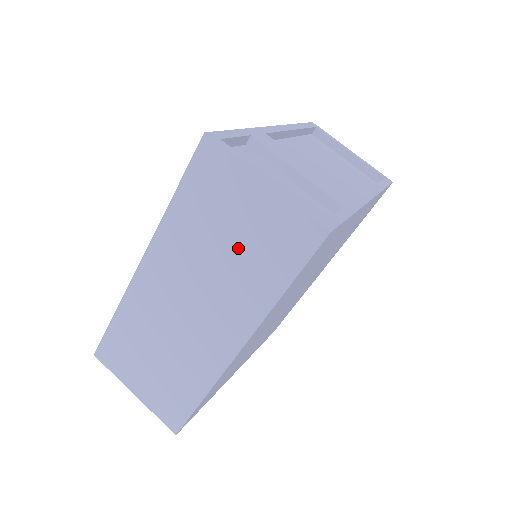
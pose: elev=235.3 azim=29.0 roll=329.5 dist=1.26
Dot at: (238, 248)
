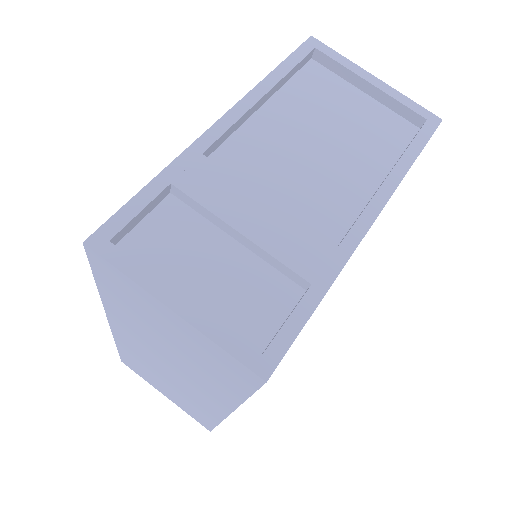
Dot at: (182, 351)
